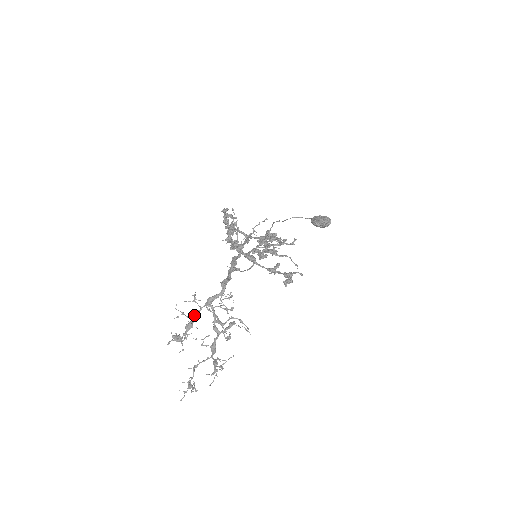
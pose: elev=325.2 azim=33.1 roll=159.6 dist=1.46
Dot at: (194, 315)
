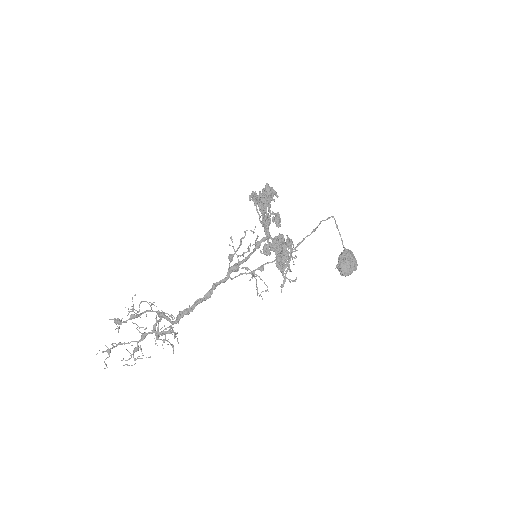
Dot at: (143, 313)
